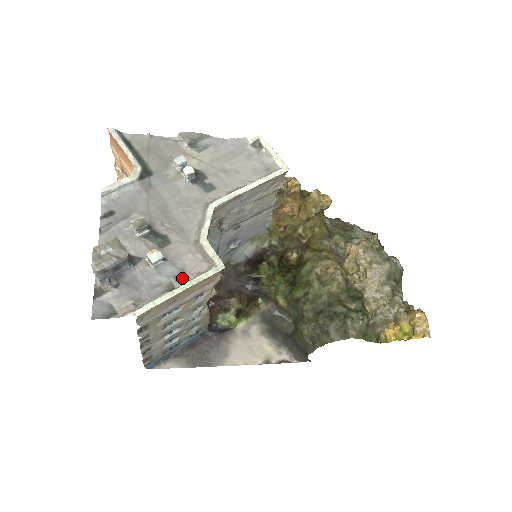
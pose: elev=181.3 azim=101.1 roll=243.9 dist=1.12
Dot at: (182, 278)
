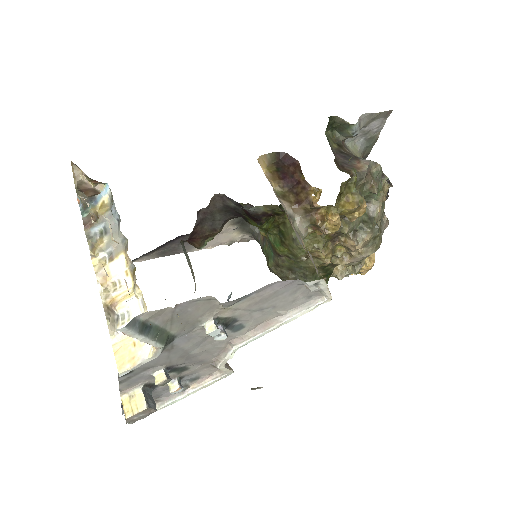
Dot at: (196, 380)
